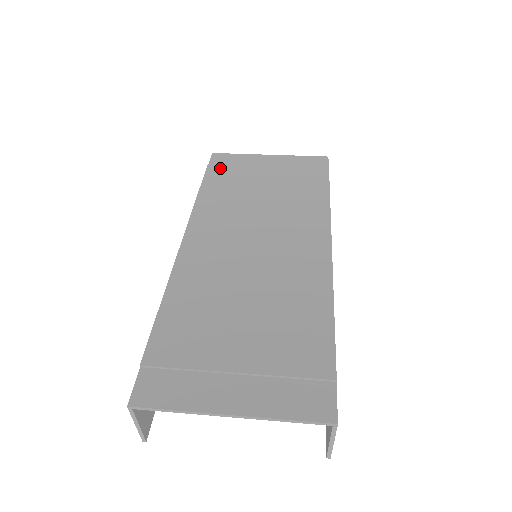
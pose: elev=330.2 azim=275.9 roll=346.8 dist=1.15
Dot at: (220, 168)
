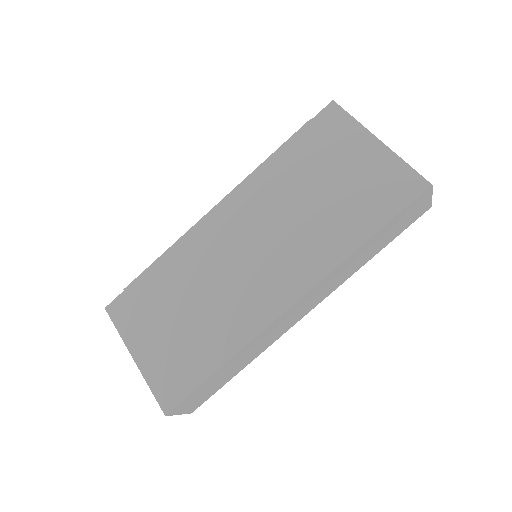
Dot at: (315, 132)
